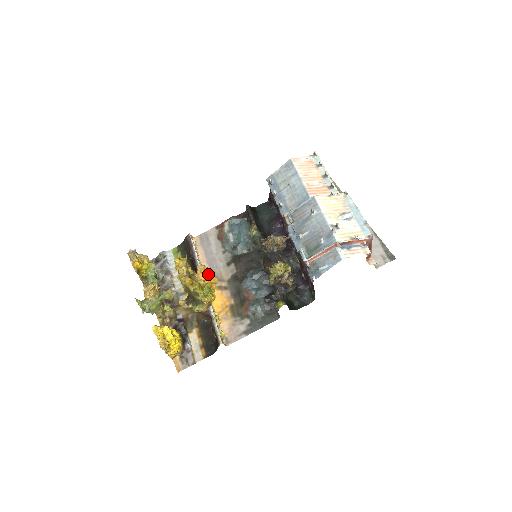
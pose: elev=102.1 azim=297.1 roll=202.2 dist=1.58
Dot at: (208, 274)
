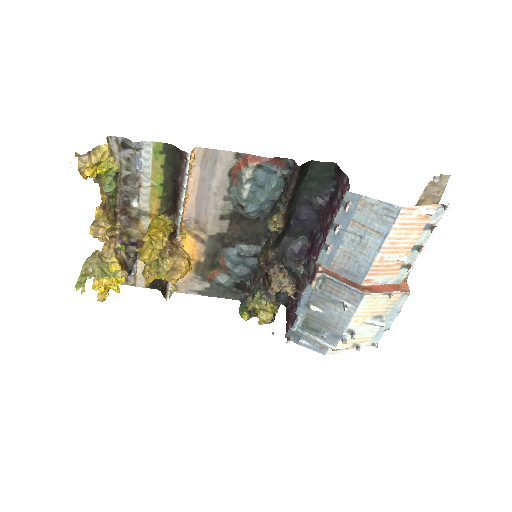
Dot at: (181, 278)
